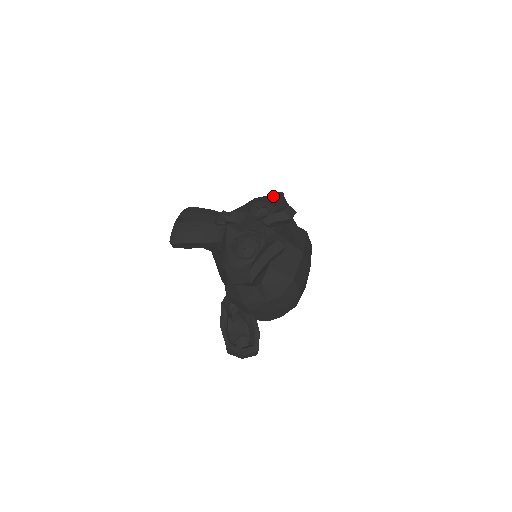
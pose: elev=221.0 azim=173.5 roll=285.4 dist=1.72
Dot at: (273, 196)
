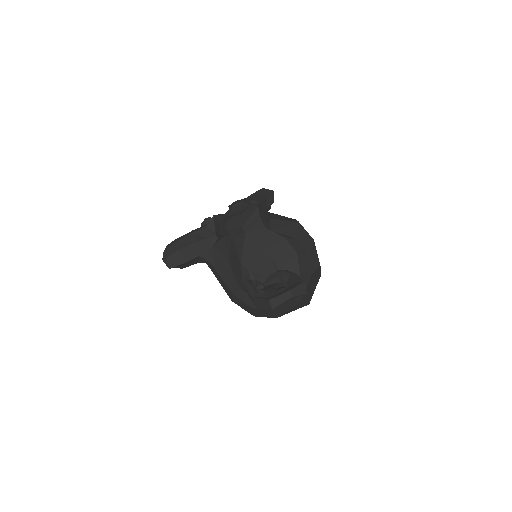
Dot at: occluded
